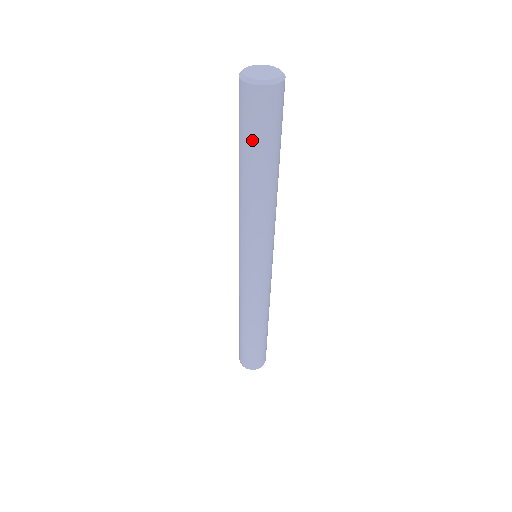
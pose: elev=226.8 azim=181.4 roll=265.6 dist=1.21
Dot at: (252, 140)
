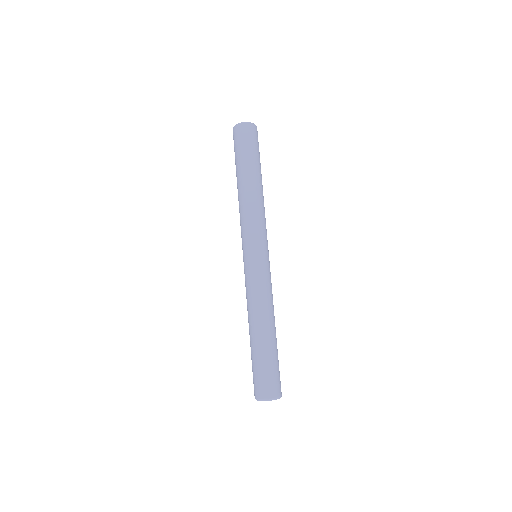
Dot at: (251, 153)
